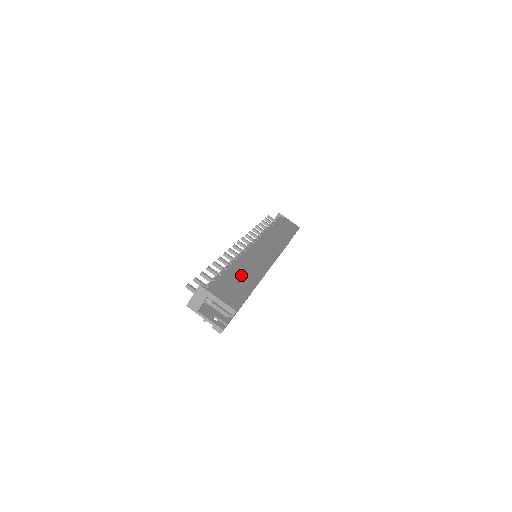
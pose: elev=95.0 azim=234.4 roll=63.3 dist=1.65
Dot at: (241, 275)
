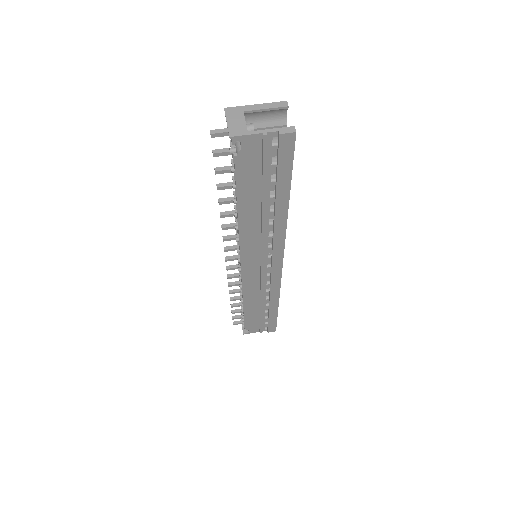
Dot at: occluded
